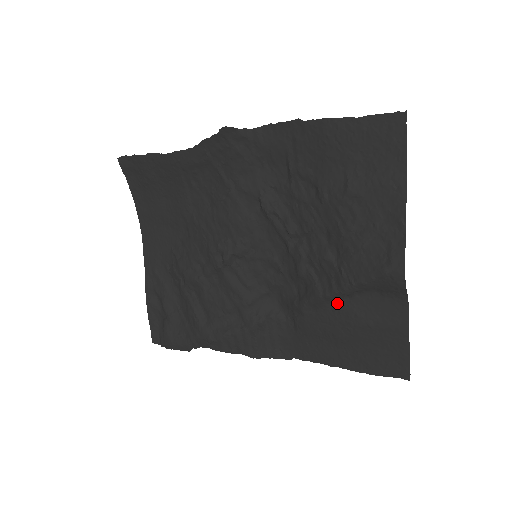
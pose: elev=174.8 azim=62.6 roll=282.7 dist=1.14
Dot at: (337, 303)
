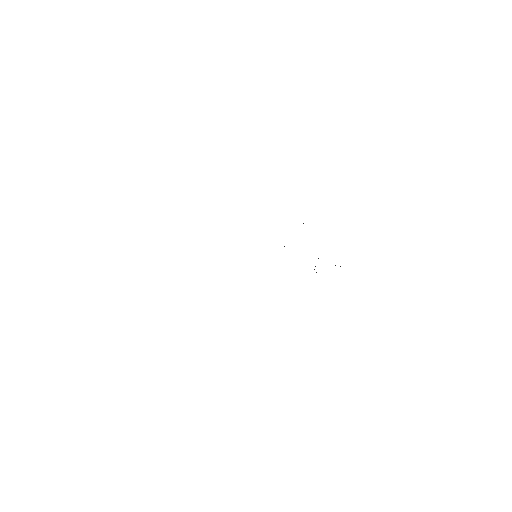
Dot at: occluded
